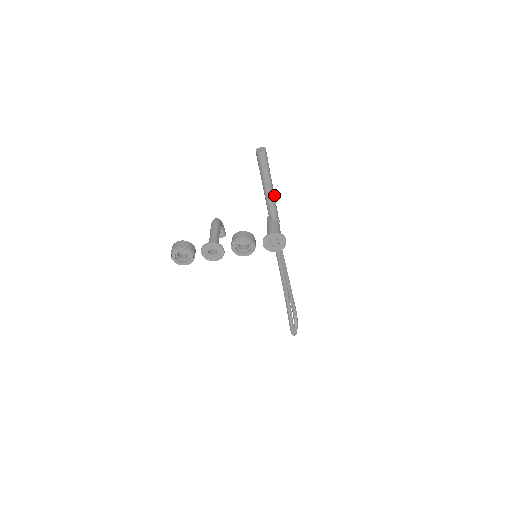
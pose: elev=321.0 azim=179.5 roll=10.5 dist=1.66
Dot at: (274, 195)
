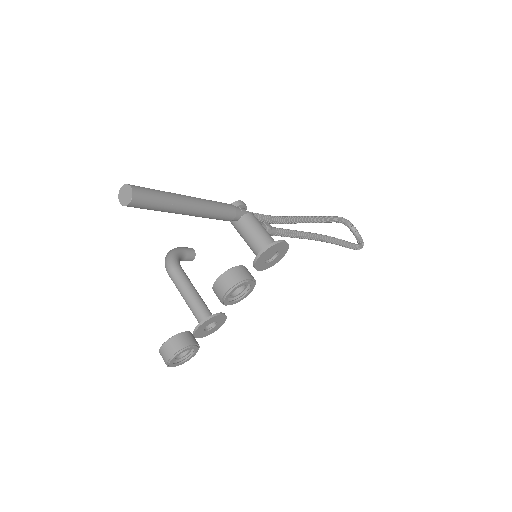
Dot at: (208, 202)
